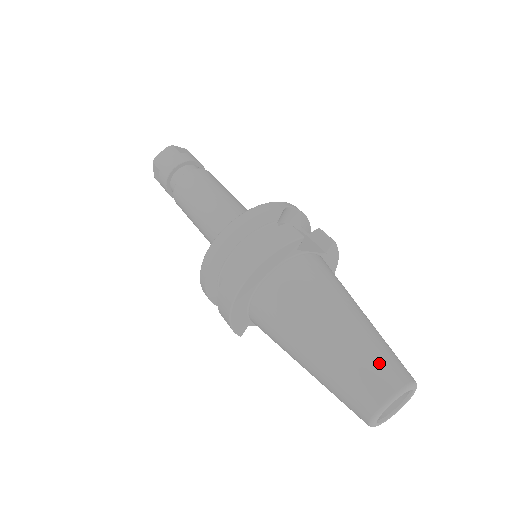
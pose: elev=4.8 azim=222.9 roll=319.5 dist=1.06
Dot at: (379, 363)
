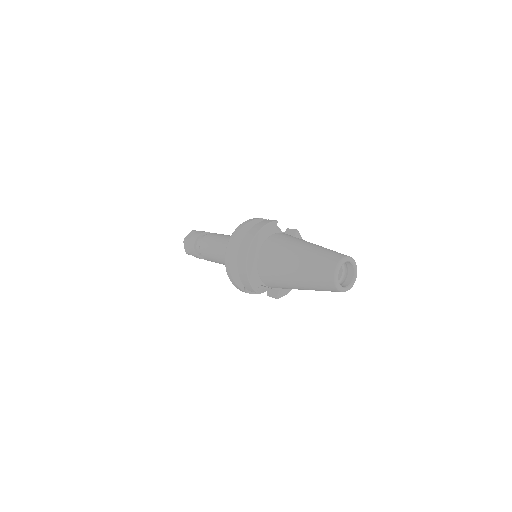
Dot at: (330, 253)
